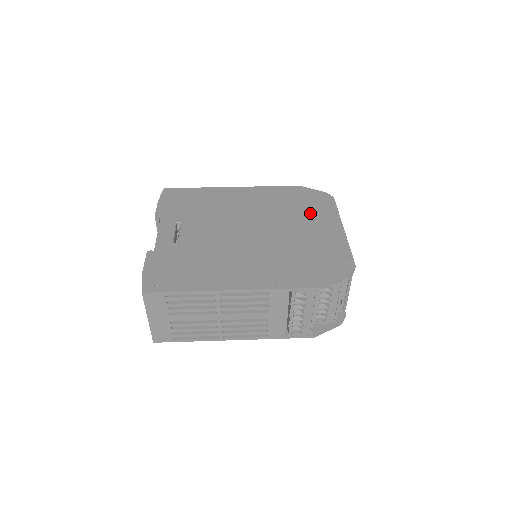
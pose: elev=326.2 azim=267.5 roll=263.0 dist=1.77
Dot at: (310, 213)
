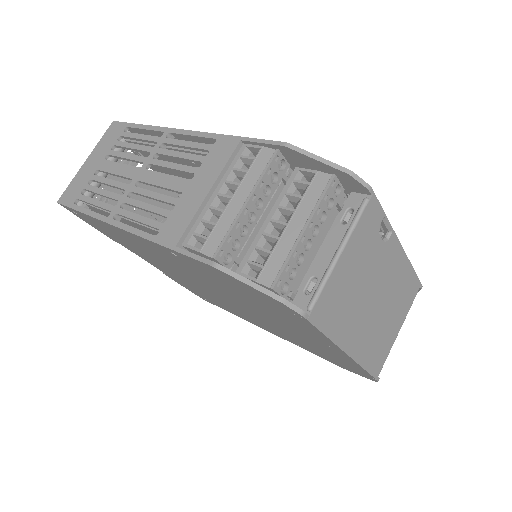
Dot at: occluded
